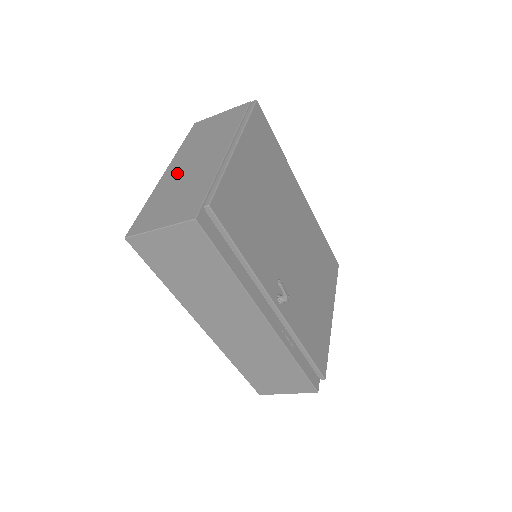
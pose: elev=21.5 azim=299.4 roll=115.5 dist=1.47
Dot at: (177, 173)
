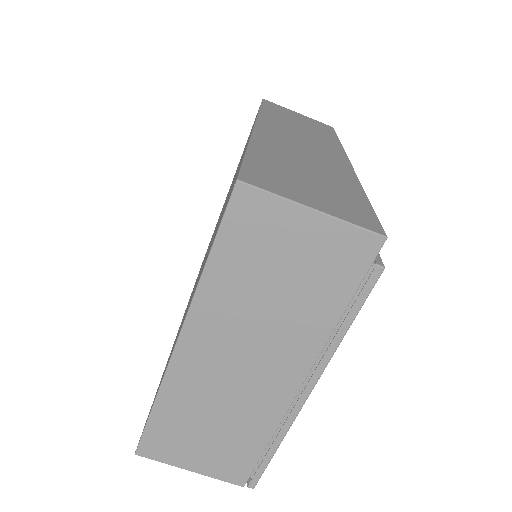
Dot at: occluded
